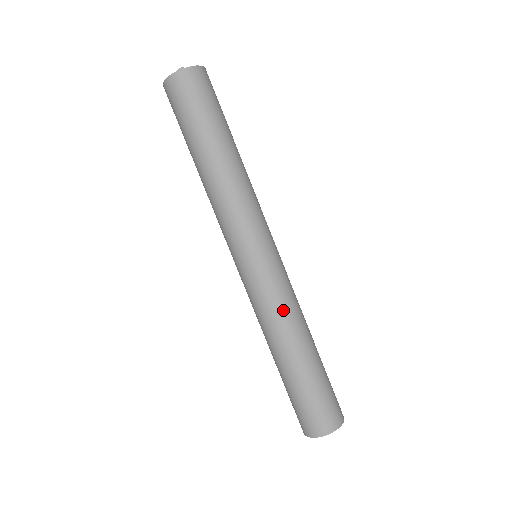
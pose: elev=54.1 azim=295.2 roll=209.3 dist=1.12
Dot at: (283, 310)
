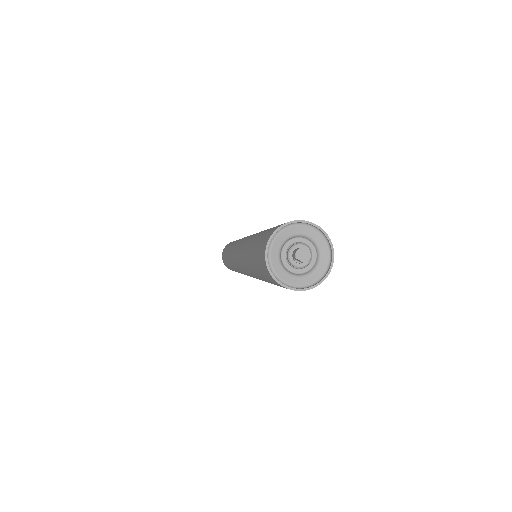
Dot at: occluded
